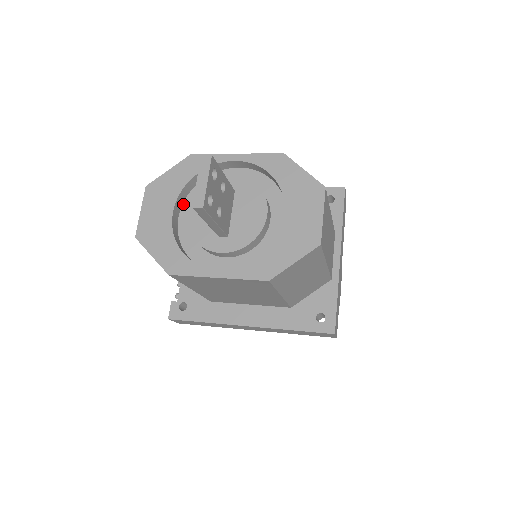
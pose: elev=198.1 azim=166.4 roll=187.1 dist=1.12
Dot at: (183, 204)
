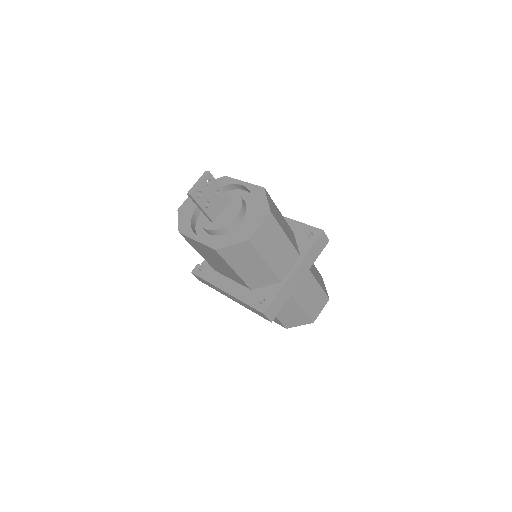
Dot at: occluded
